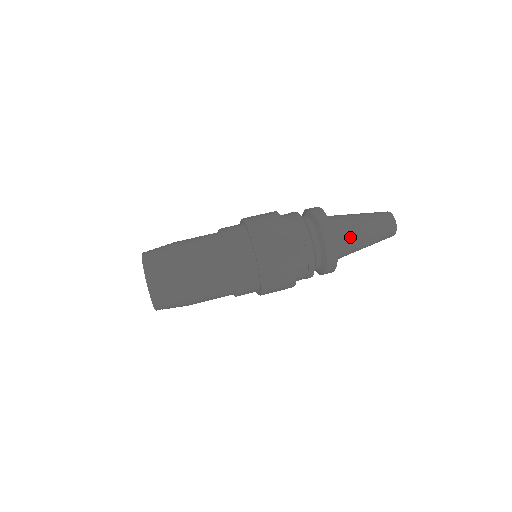
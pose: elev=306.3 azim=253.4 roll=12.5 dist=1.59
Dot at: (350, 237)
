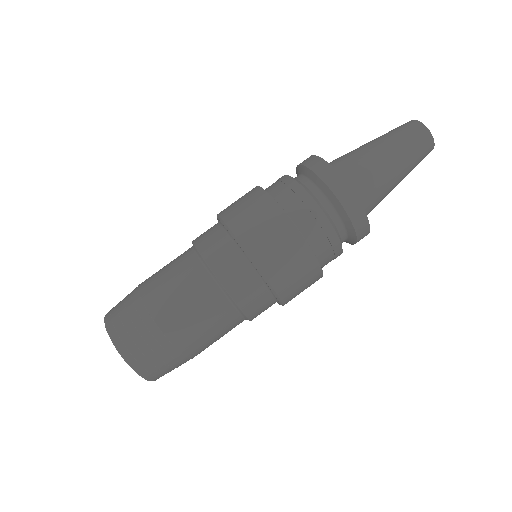
Dot at: (363, 166)
